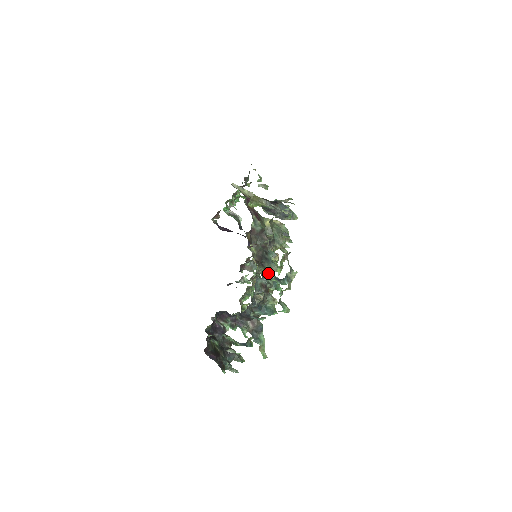
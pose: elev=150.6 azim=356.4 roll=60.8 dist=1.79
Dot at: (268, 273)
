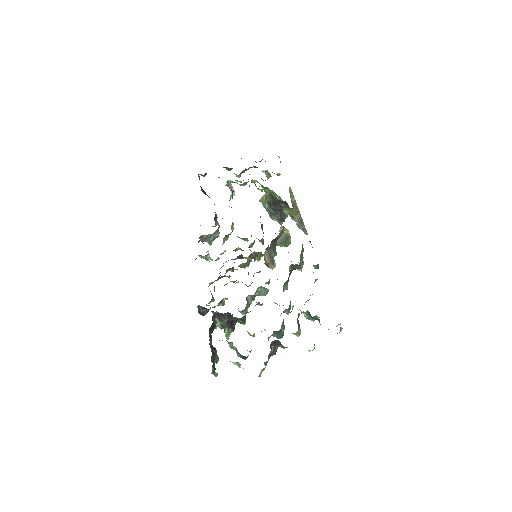
Dot at: (267, 282)
